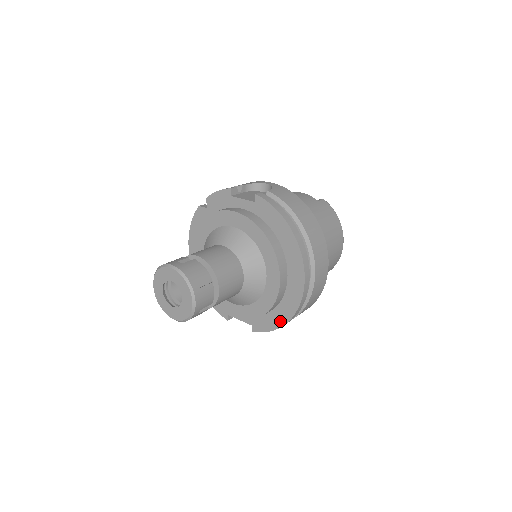
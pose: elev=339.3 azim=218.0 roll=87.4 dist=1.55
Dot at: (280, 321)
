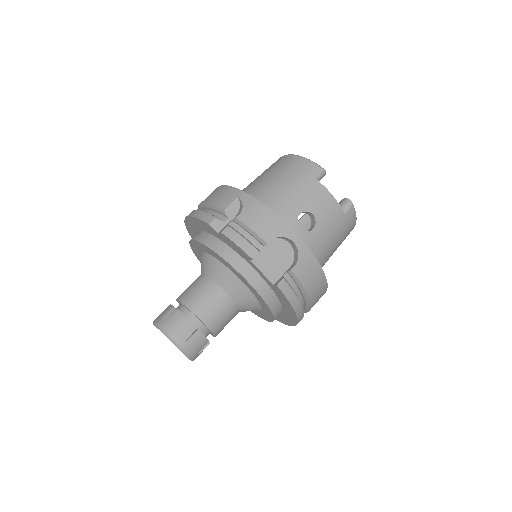
Dot at: occluded
